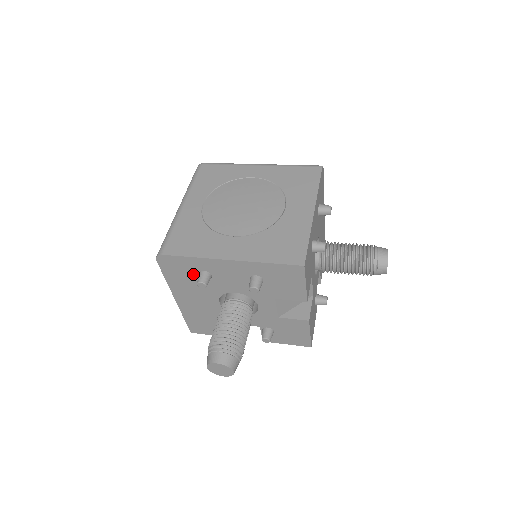
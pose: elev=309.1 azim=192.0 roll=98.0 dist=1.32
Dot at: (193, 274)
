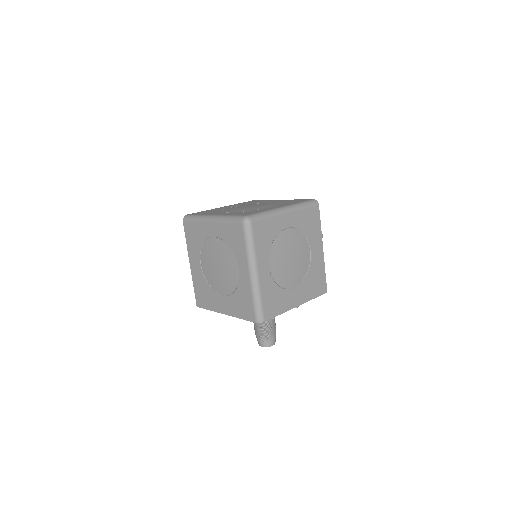
Dot at: occluded
